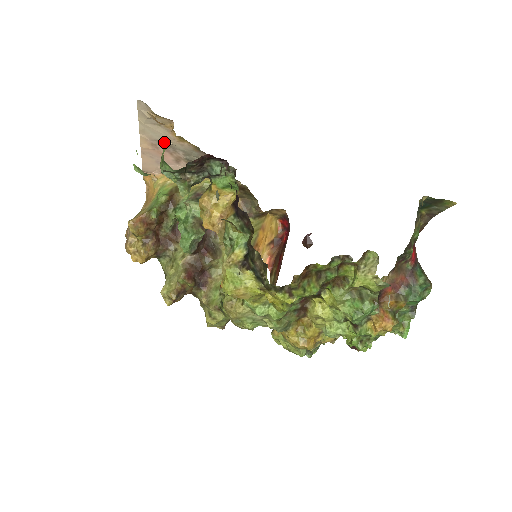
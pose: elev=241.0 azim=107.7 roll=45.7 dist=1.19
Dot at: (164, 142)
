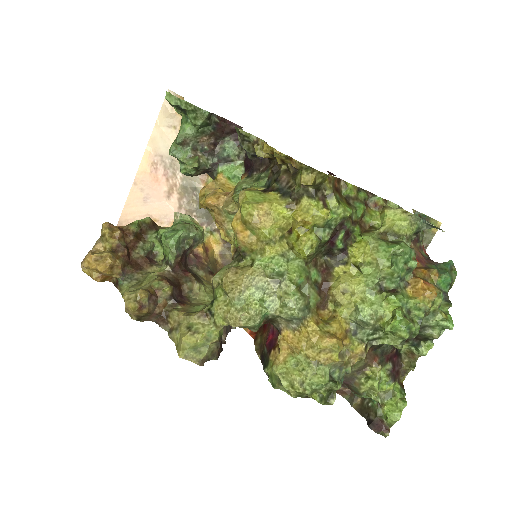
Dot at: occluded
